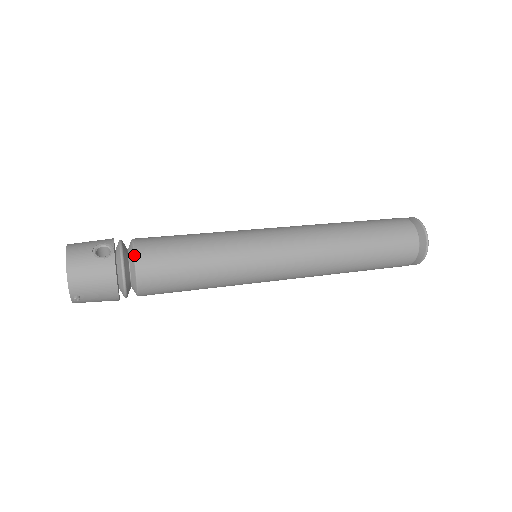
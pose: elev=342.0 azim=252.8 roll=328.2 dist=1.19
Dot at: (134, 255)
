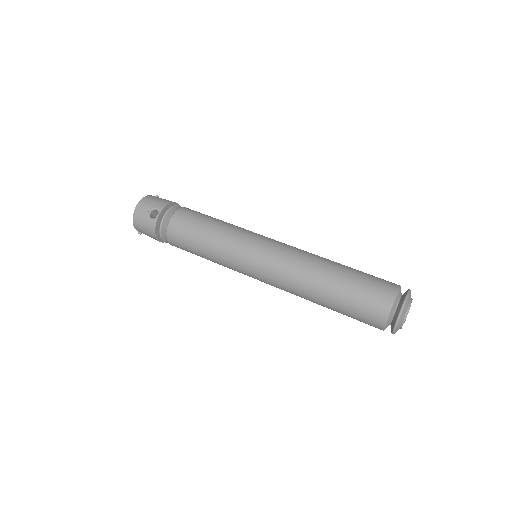
Dot at: (168, 225)
